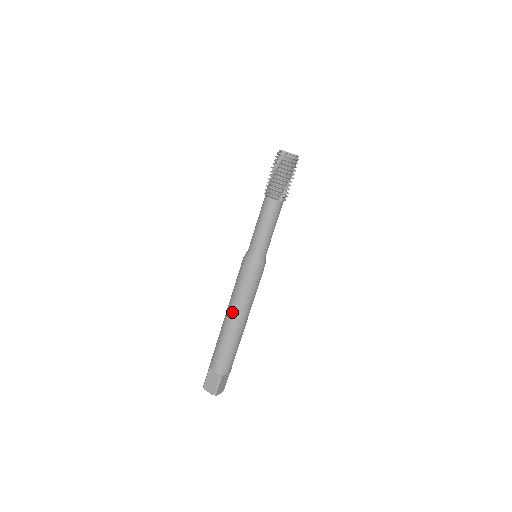
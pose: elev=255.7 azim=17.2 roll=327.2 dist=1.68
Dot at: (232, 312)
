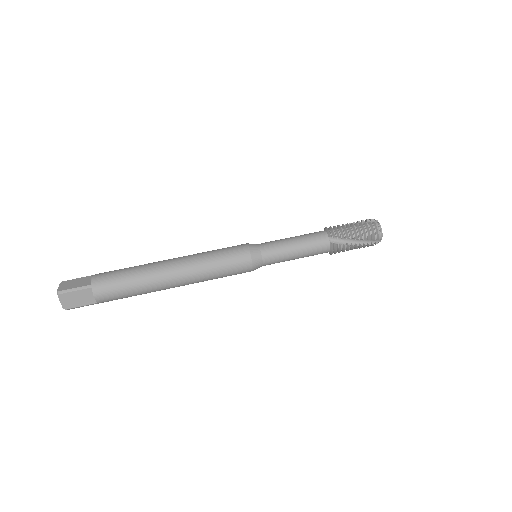
Dot at: (180, 258)
